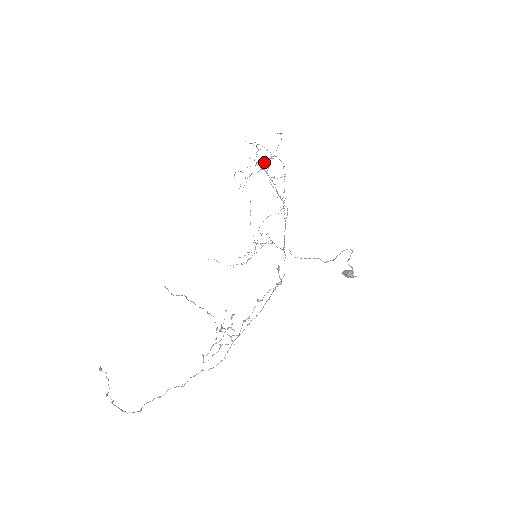
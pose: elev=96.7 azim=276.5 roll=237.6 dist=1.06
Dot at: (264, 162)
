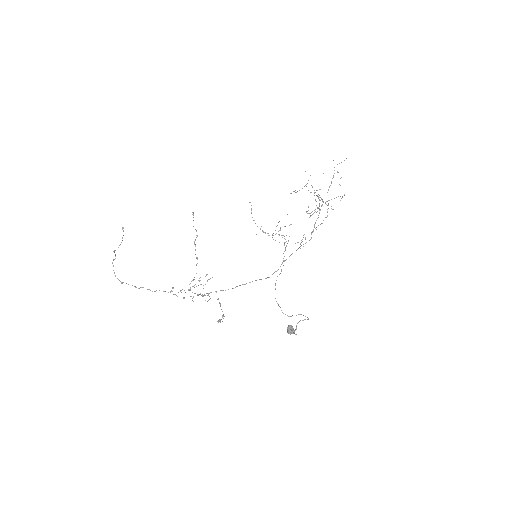
Dot at: occluded
